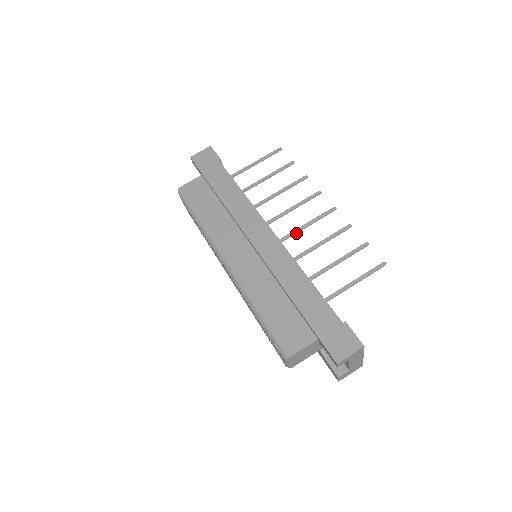
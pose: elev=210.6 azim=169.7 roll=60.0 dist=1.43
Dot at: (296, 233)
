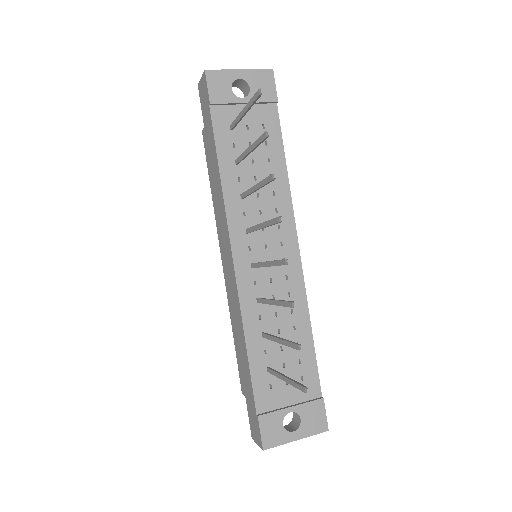
Dot at: (262, 266)
